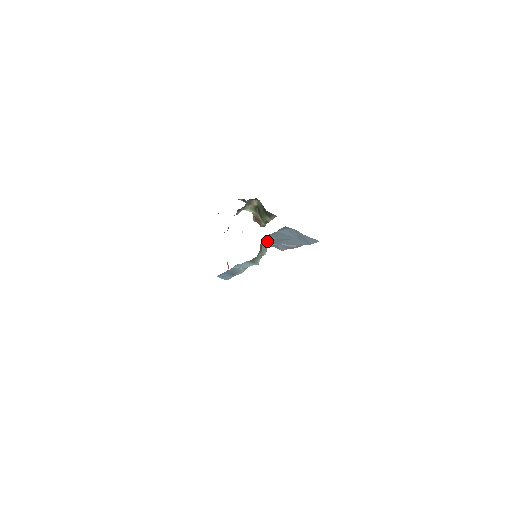
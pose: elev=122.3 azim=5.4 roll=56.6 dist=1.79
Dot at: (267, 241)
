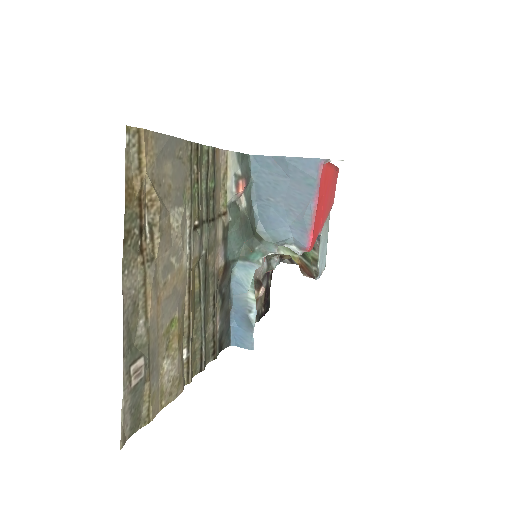
Dot at: (265, 225)
